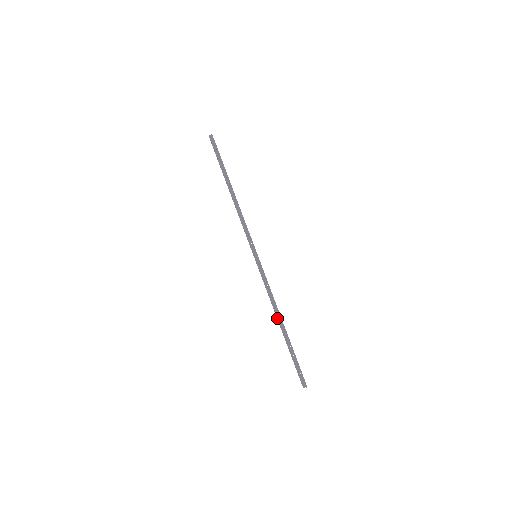
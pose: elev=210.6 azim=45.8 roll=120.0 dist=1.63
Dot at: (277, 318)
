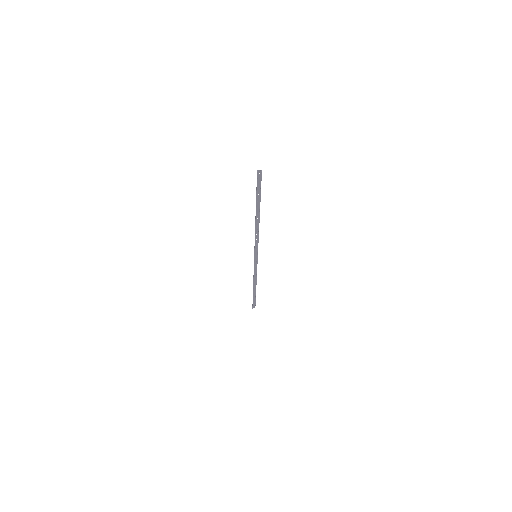
Dot at: occluded
